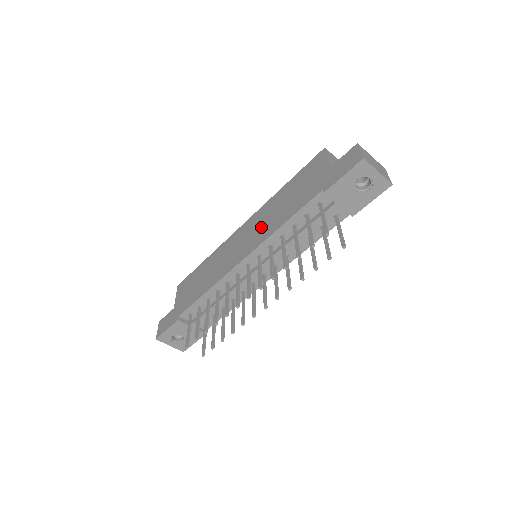
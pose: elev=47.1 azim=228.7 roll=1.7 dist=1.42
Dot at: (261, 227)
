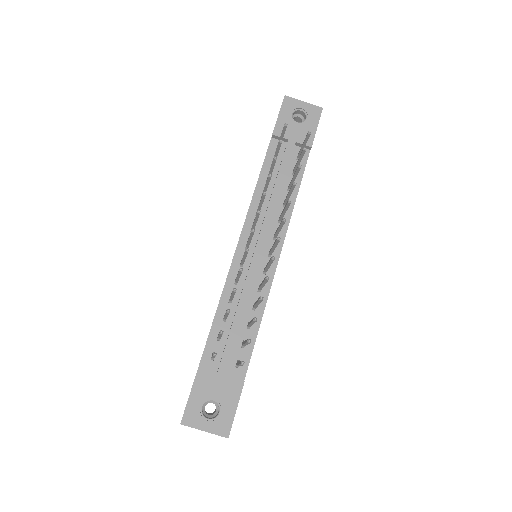
Dot at: occluded
